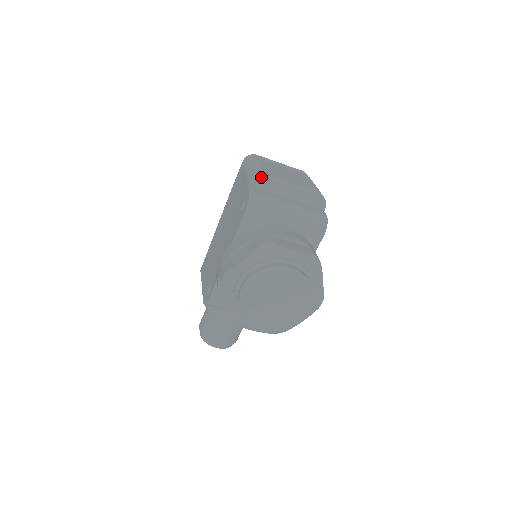
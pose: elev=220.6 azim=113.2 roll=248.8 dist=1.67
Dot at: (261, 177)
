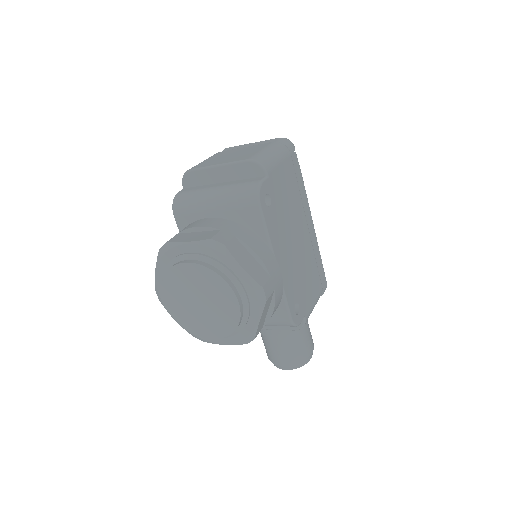
Dot at: (186, 174)
